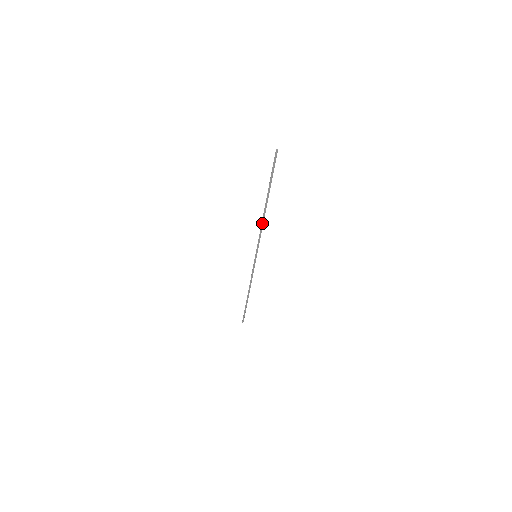
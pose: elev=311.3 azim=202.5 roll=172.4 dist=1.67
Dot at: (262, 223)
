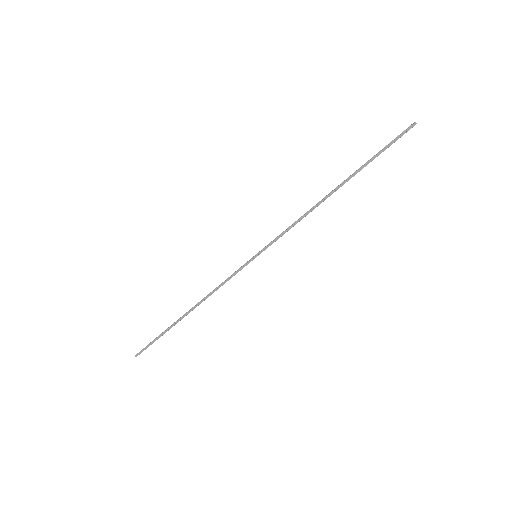
Dot at: (310, 211)
